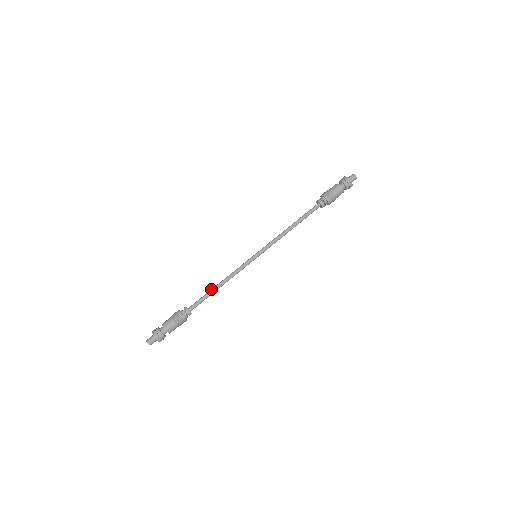
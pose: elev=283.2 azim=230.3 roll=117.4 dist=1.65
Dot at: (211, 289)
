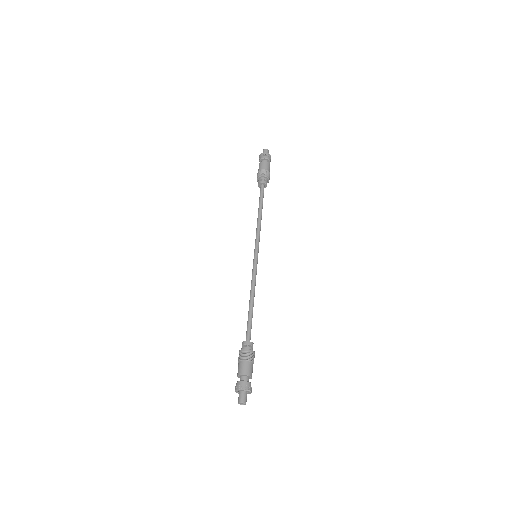
Dot at: (249, 309)
